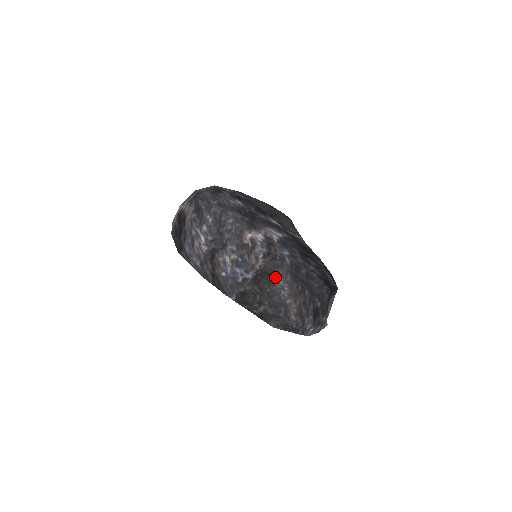
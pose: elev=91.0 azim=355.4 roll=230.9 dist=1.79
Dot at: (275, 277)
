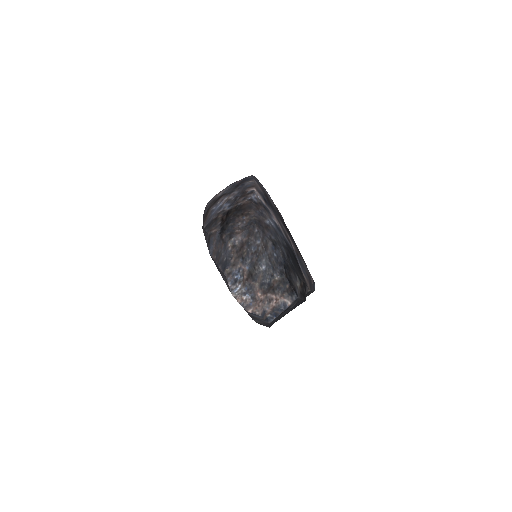
Dot at: (244, 213)
